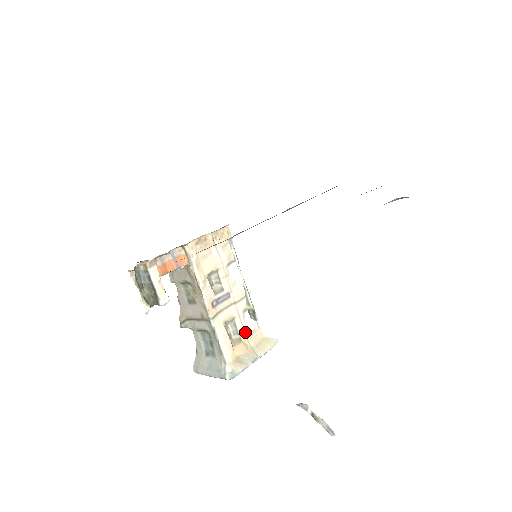
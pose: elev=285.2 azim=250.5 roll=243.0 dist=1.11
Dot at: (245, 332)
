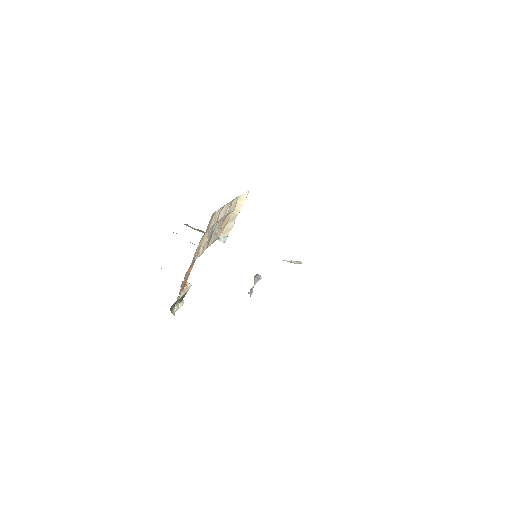
Dot at: occluded
